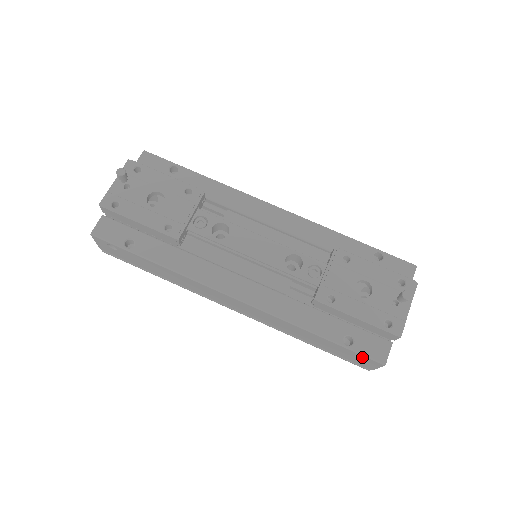
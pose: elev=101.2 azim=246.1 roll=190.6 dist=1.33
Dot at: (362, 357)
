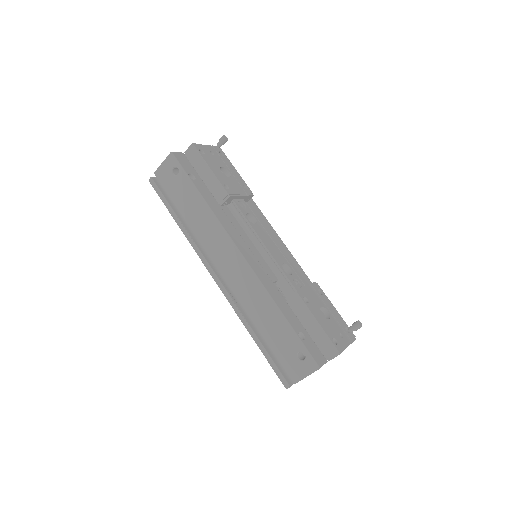
Dot at: (301, 359)
